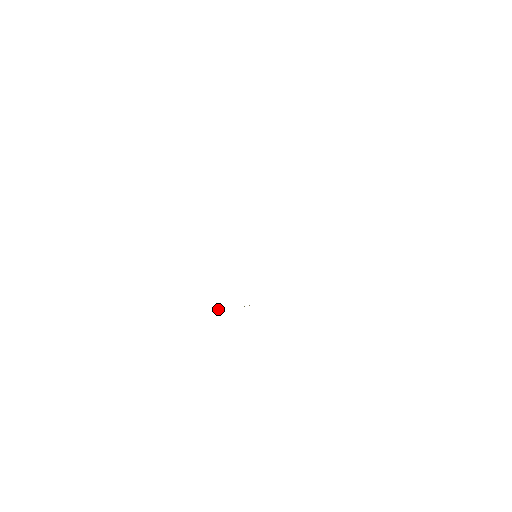
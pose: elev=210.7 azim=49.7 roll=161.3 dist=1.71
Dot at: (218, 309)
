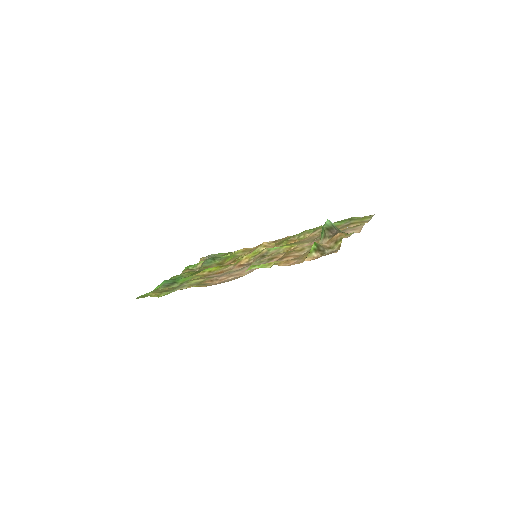
Dot at: (207, 258)
